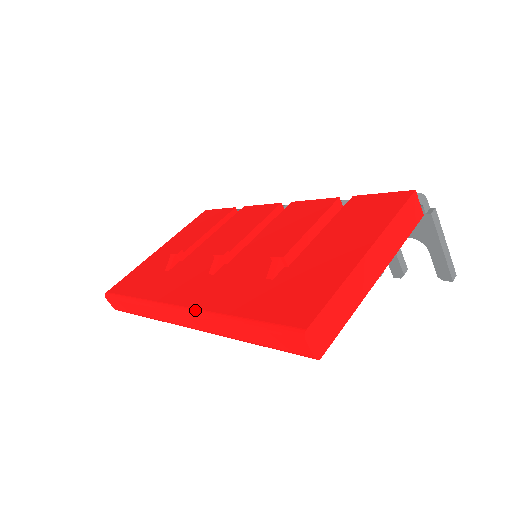
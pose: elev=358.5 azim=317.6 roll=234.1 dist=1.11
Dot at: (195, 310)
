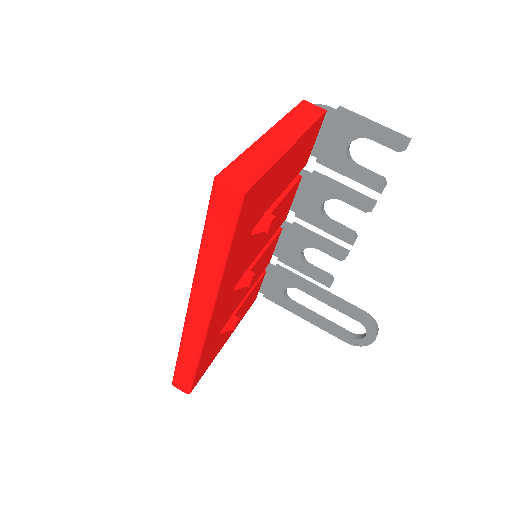
Dot at: occluded
